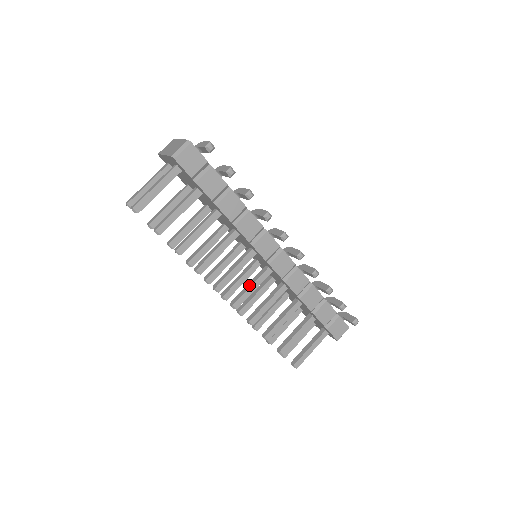
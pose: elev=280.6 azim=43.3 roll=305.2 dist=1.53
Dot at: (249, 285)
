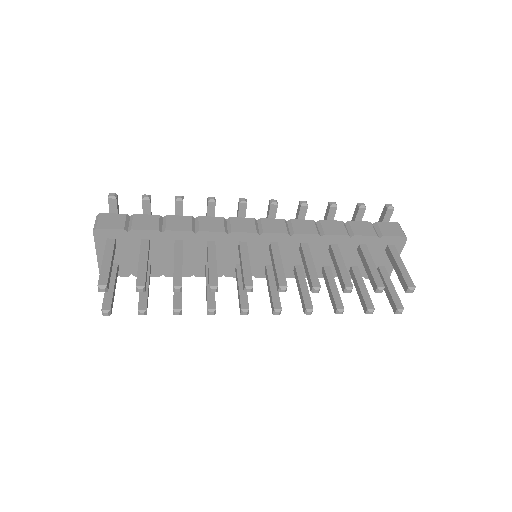
Dot at: (273, 266)
